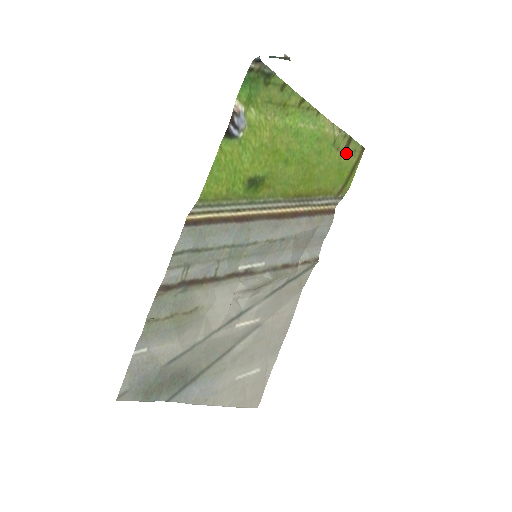
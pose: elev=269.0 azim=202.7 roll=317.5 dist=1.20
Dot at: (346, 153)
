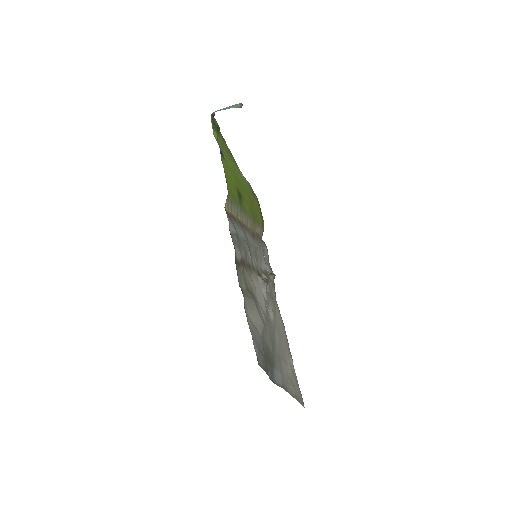
Dot at: (254, 198)
